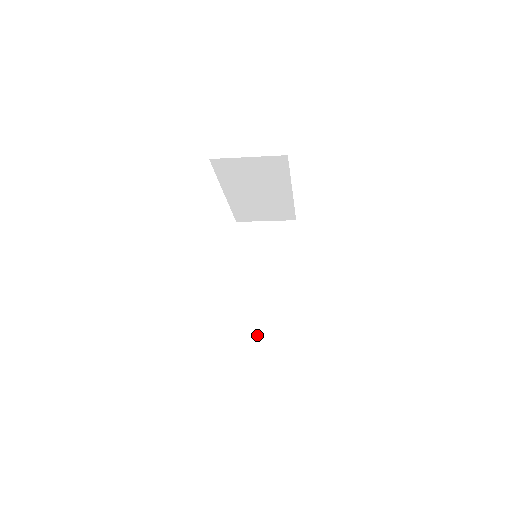
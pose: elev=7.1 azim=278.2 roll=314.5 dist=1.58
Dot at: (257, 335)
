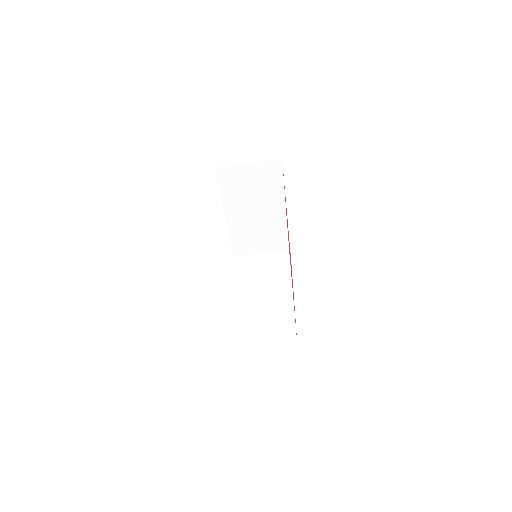
Dot at: (258, 345)
